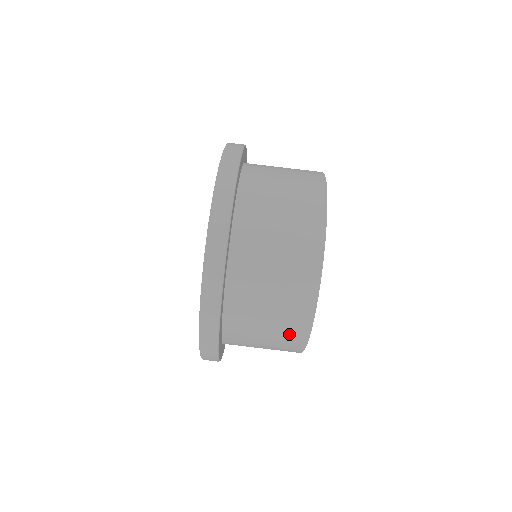
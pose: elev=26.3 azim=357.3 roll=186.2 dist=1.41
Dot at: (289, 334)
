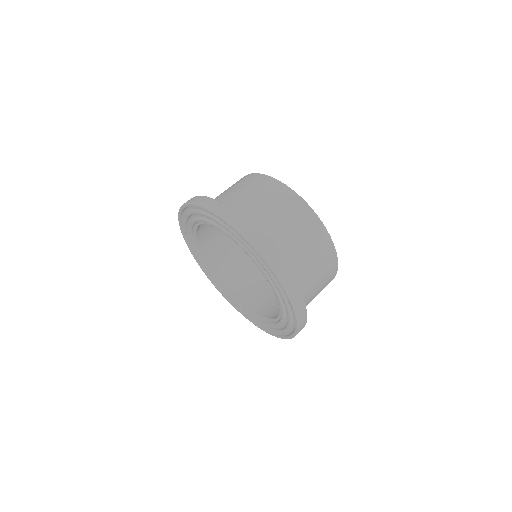
Dot at: occluded
